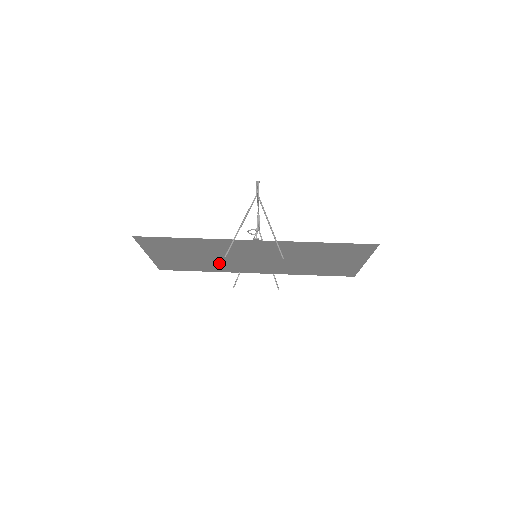
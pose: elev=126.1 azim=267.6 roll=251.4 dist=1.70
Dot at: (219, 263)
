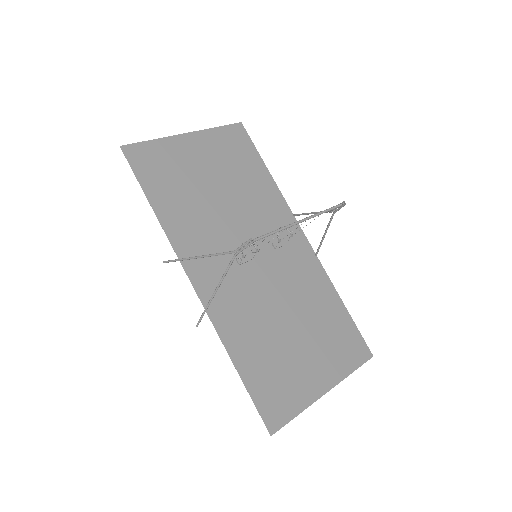
Dot at: (251, 204)
